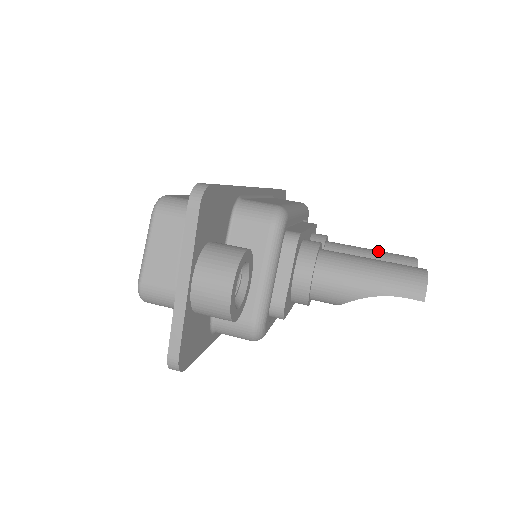
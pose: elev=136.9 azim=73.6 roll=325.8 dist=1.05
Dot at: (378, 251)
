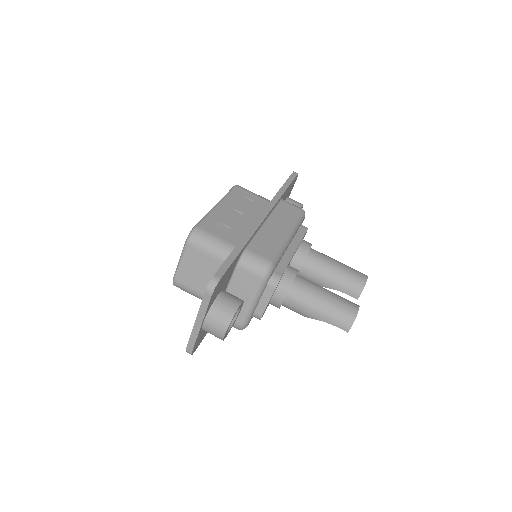
Dot at: (342, 268)
